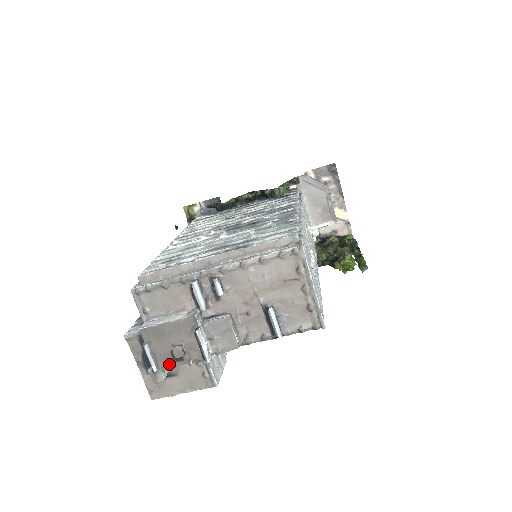
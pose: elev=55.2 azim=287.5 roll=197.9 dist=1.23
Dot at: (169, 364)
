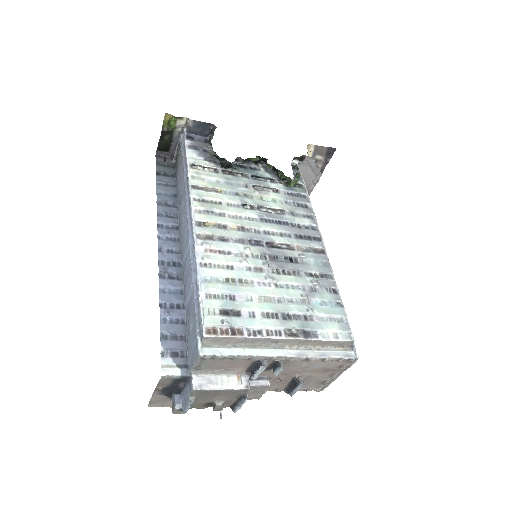
Dot at: (198, 407)
